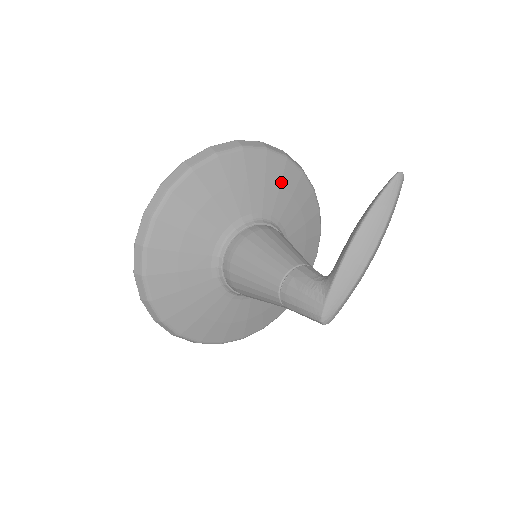
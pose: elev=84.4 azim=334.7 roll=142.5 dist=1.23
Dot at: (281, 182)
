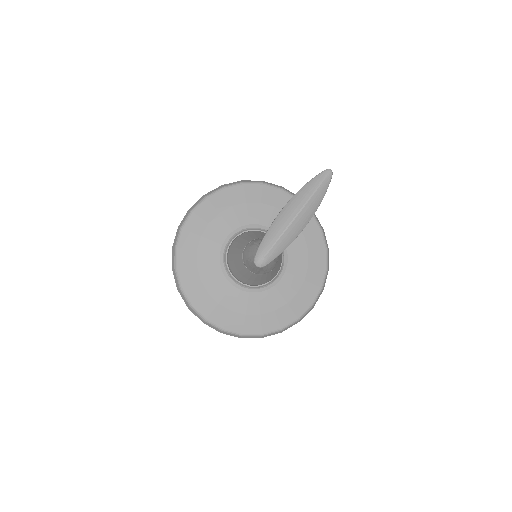
Dot at: occluded
